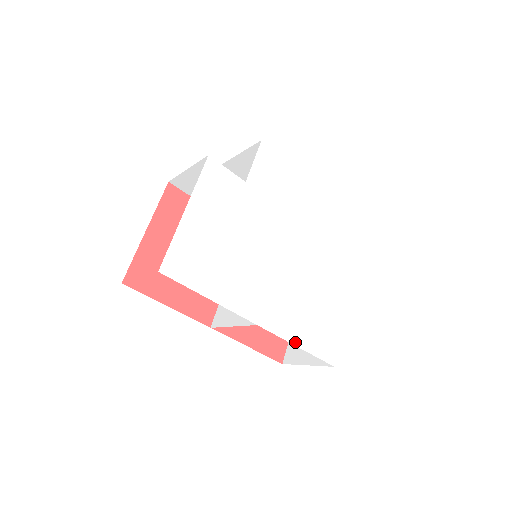
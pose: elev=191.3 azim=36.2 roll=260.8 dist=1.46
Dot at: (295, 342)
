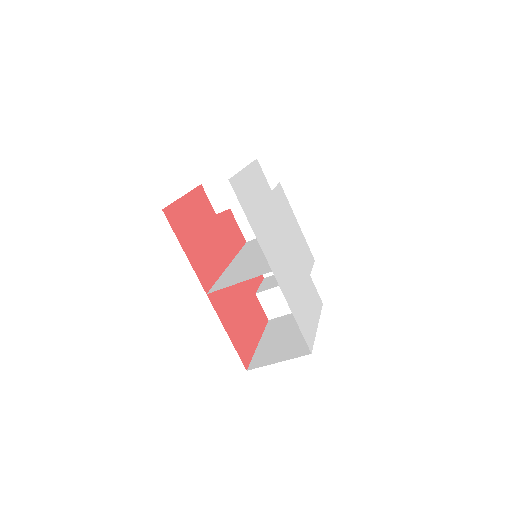
Dot at: (291, 308)
